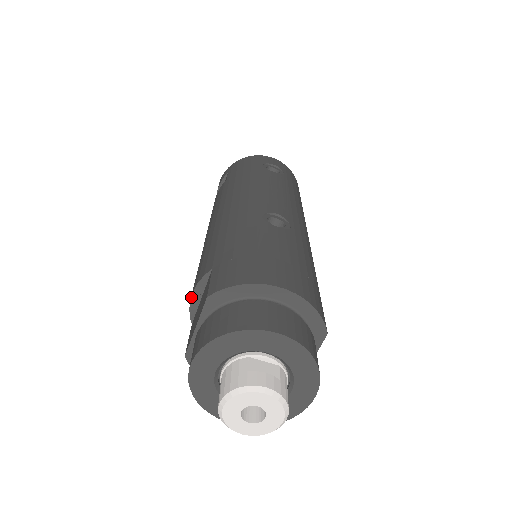
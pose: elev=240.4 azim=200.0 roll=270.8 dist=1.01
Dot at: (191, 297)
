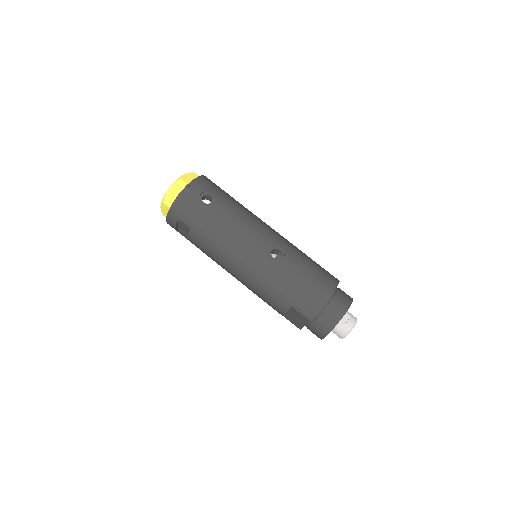
Dot at: occluded
